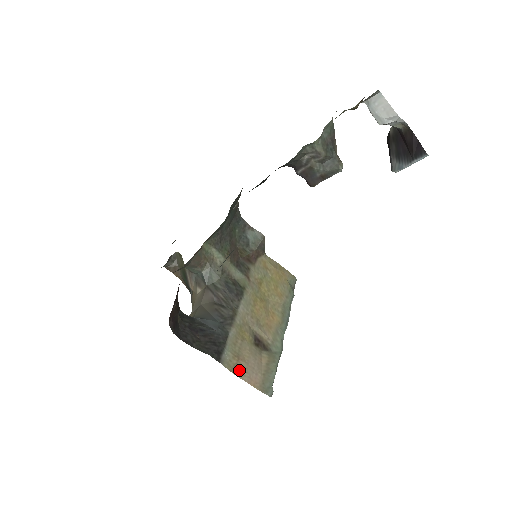
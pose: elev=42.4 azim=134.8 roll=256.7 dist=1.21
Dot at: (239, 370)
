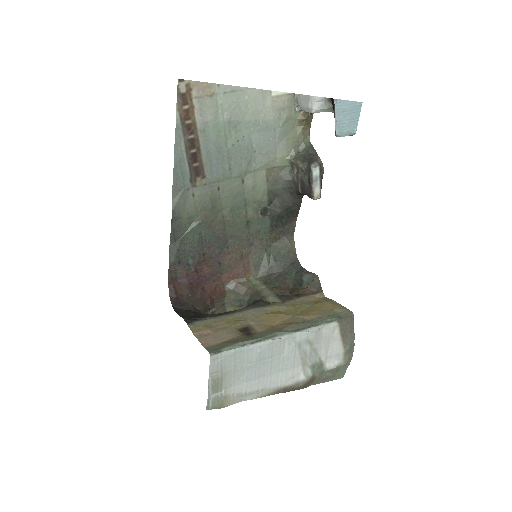
Dot at: (201, 333)
